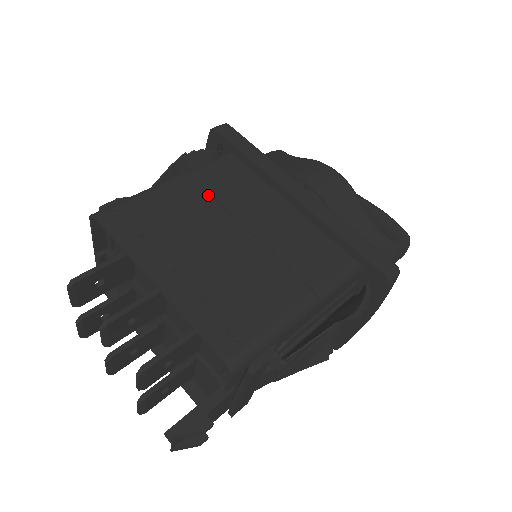
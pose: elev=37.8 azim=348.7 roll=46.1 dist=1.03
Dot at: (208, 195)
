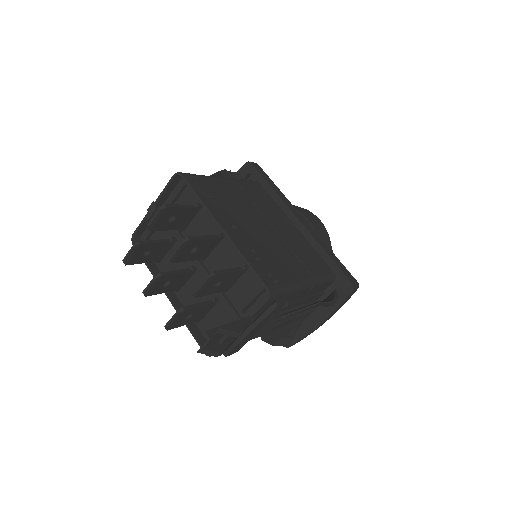
Dot at: (248, 197)
